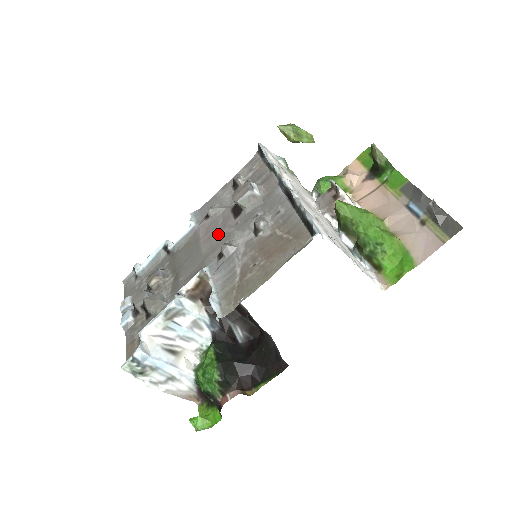
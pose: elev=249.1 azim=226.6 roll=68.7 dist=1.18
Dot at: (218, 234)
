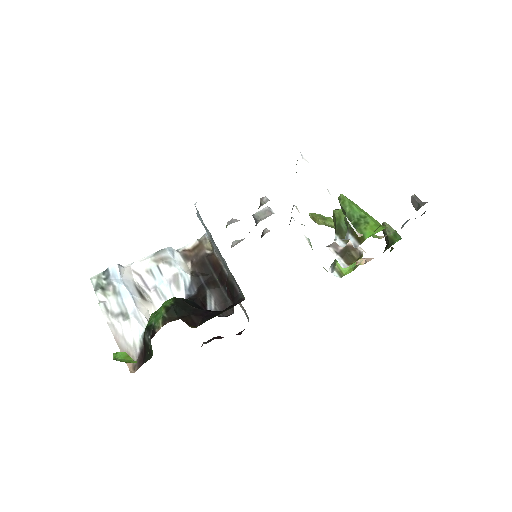
Dot at: occluded
